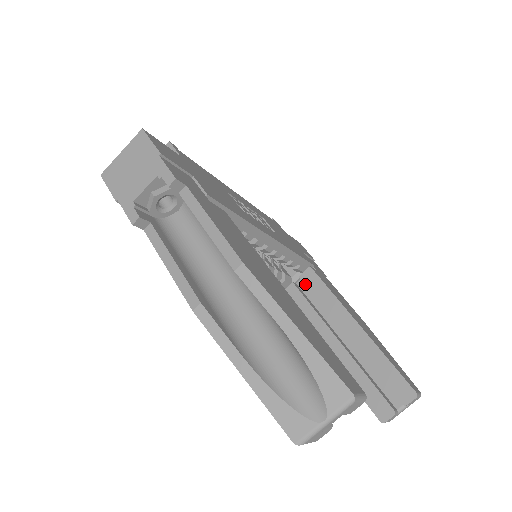
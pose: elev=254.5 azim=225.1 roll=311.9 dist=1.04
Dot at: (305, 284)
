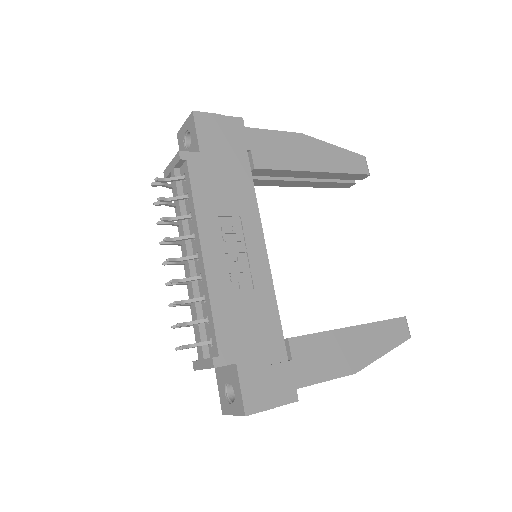
Dot at: occluded
